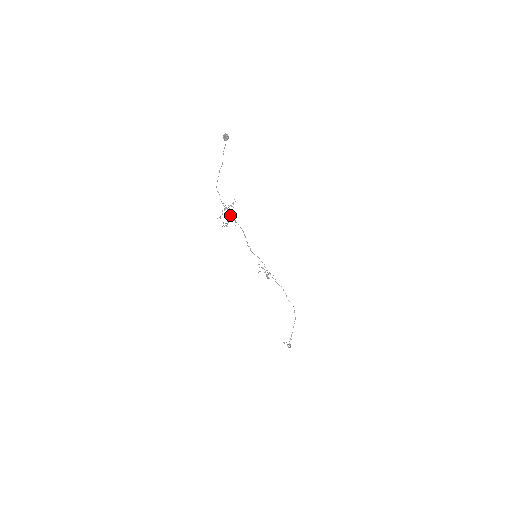
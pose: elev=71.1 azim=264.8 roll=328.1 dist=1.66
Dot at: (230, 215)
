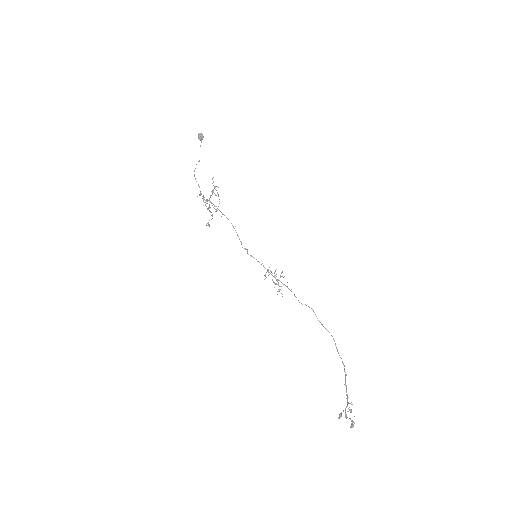
Dot at: occluded
